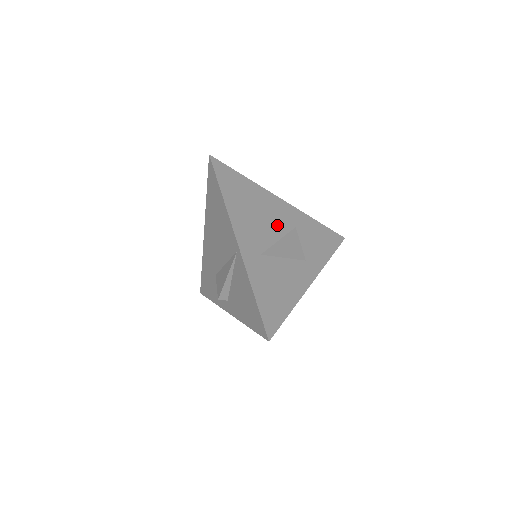
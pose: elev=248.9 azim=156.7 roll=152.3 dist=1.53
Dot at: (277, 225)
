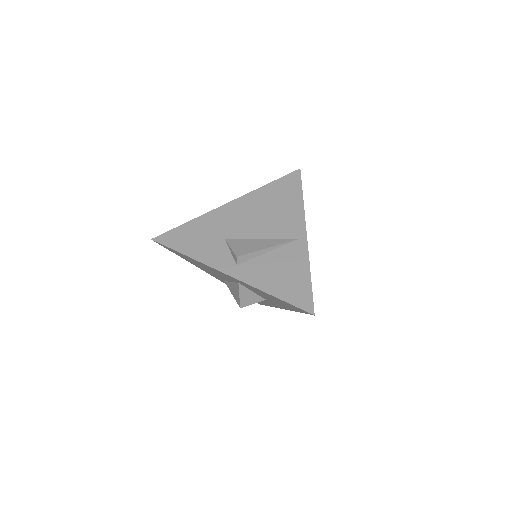
Dot at: occluded
